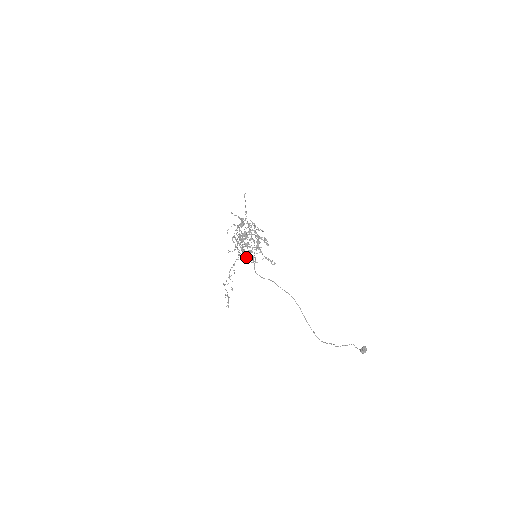
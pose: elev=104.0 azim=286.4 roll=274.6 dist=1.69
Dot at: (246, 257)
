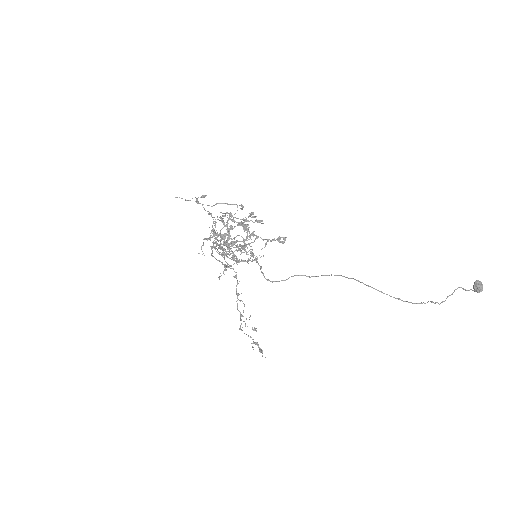
Dot at: (243, 260)
